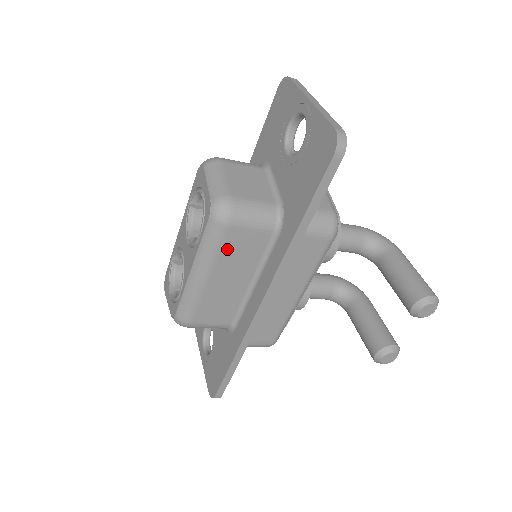
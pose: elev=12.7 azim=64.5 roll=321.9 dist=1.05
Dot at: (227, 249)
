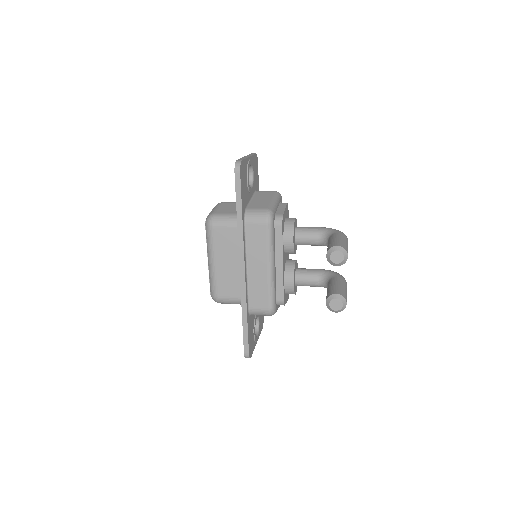
Dot at: (218, 242)
